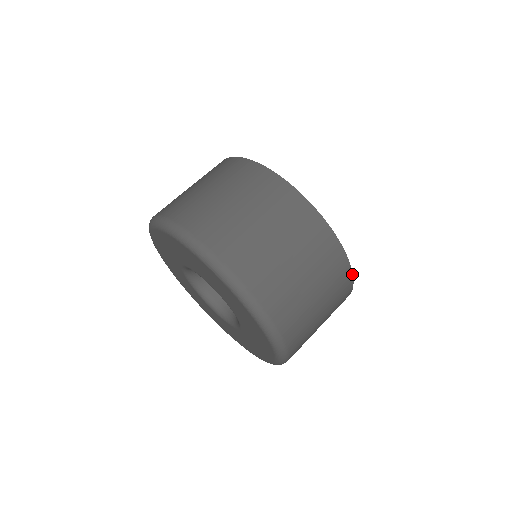
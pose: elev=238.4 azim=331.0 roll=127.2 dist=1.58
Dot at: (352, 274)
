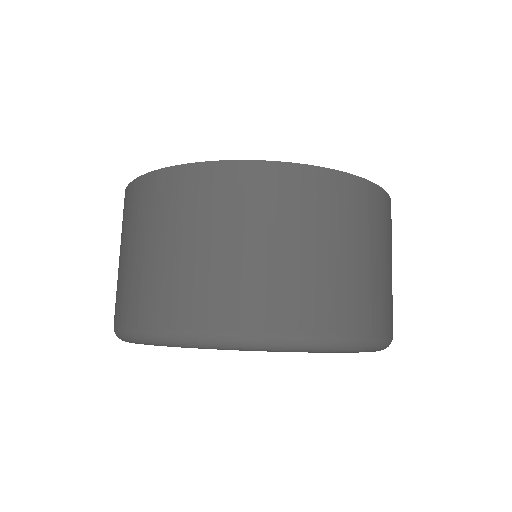
Dot at: (336, 171)
